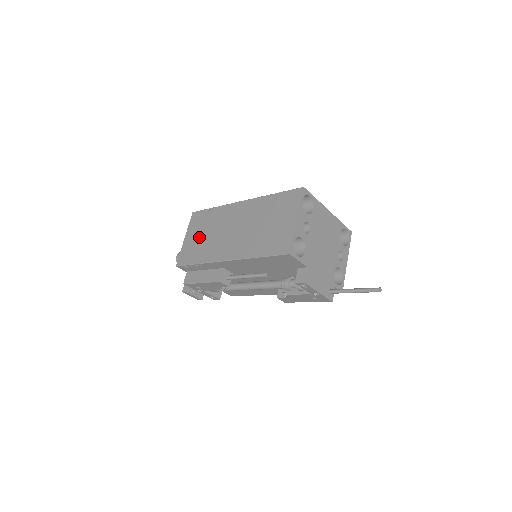
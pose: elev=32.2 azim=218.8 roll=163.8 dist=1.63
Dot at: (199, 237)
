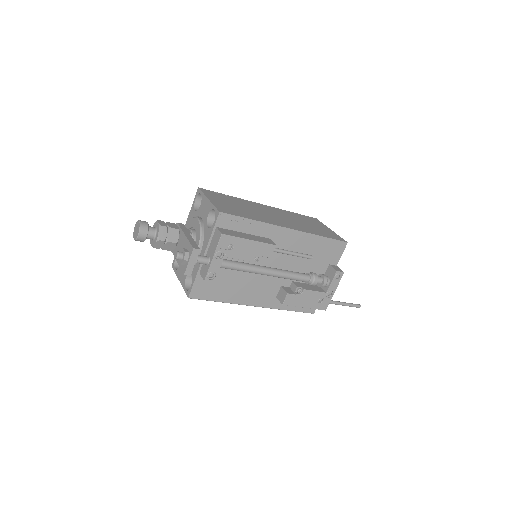
Dot at: (232, 205)
